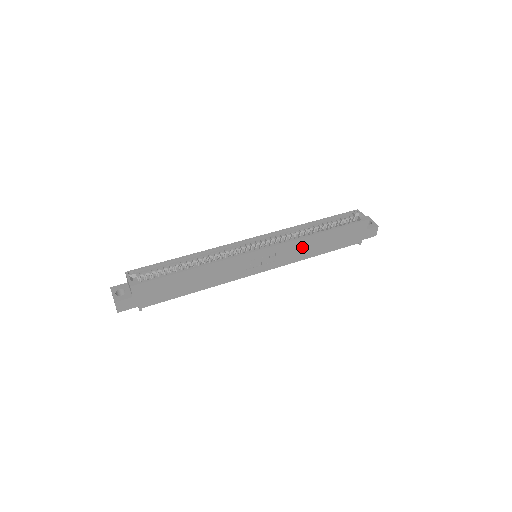
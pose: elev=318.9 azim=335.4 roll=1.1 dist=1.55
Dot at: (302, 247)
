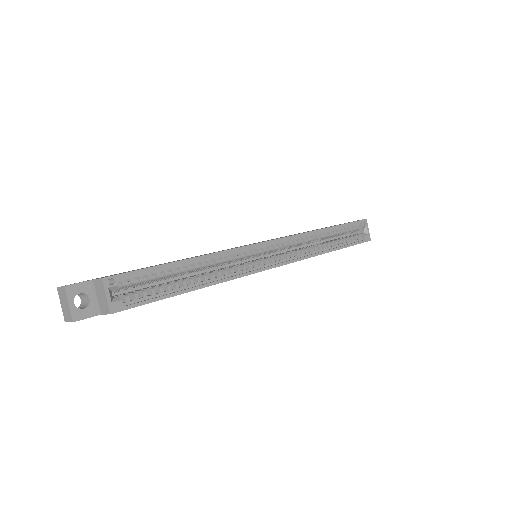
Dot at: occluded
